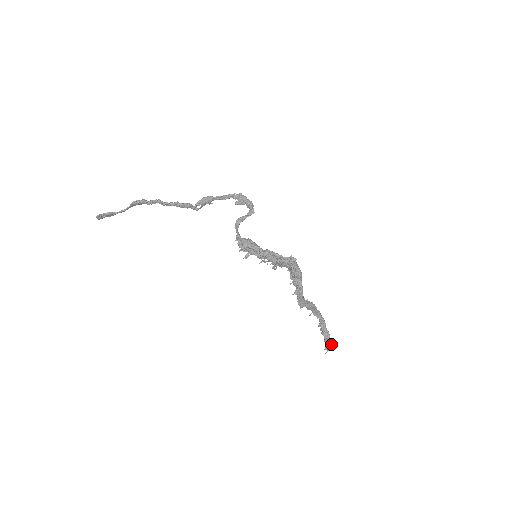
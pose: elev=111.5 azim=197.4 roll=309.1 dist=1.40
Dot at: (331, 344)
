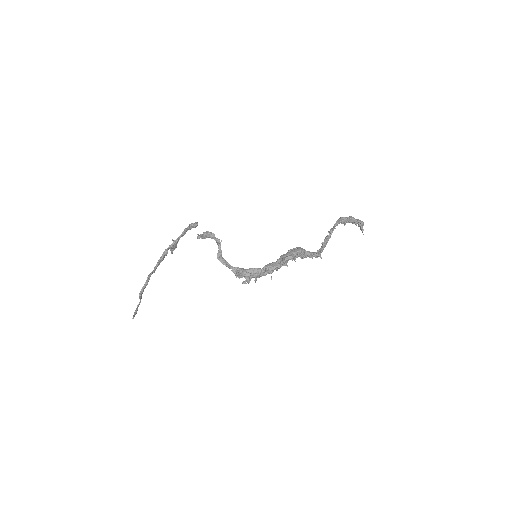
Dot at: (361, 225)
